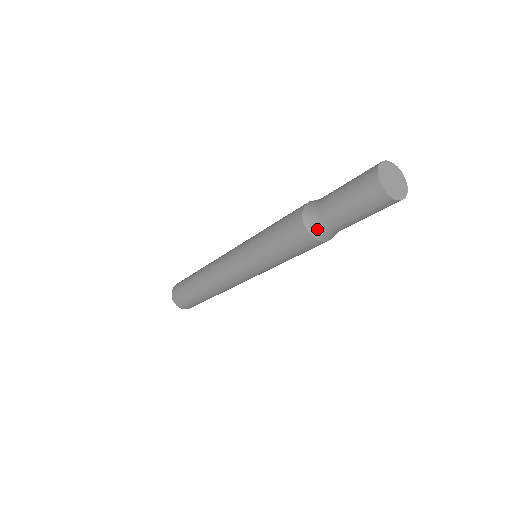
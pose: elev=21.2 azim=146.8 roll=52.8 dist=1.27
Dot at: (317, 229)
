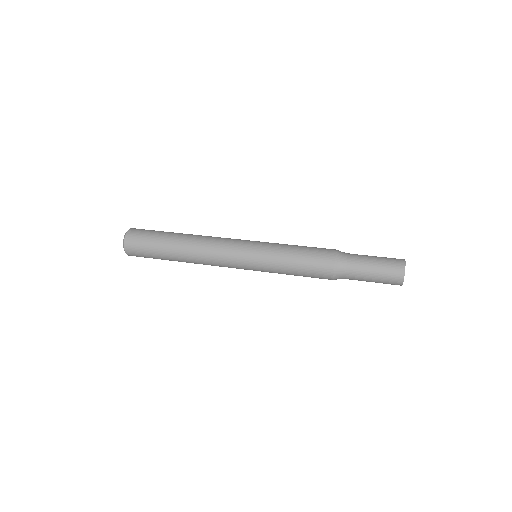
Dot at: (340, 278)
